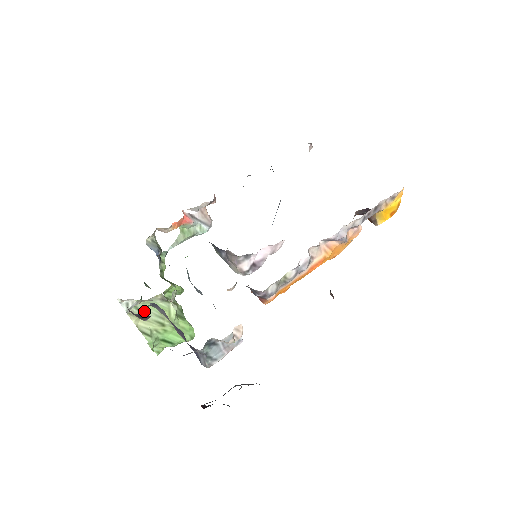
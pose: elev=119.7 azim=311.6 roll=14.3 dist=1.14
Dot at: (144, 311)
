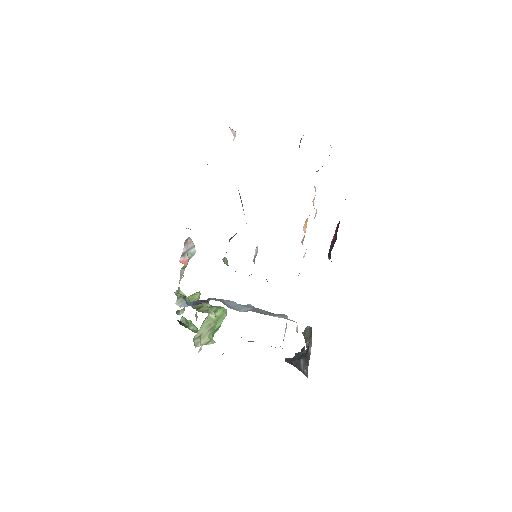
Dot at: (200, 335)
